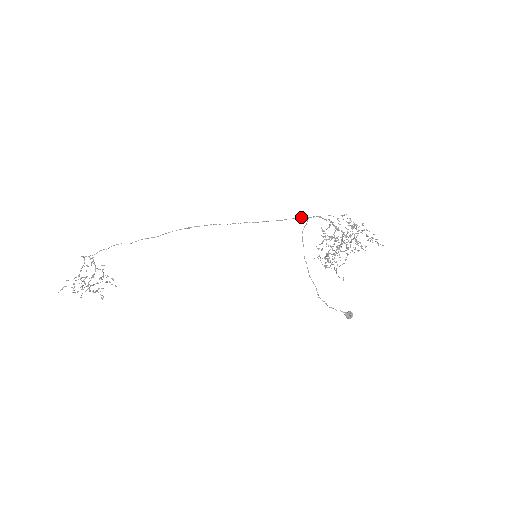
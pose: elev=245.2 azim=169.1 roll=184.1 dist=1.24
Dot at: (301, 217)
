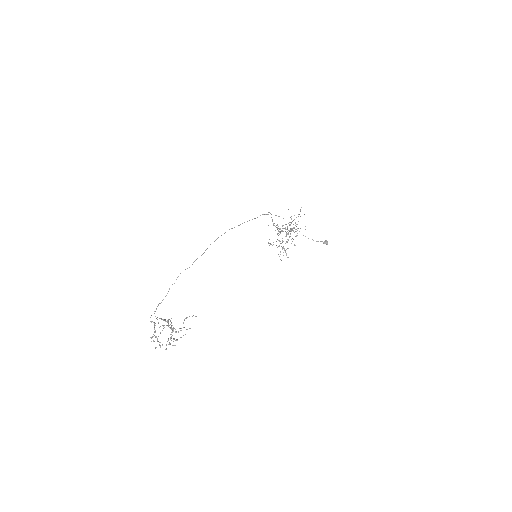
Dot at: (263, 214)
